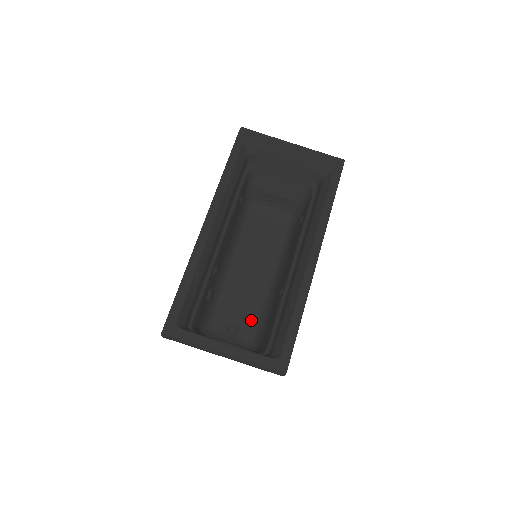
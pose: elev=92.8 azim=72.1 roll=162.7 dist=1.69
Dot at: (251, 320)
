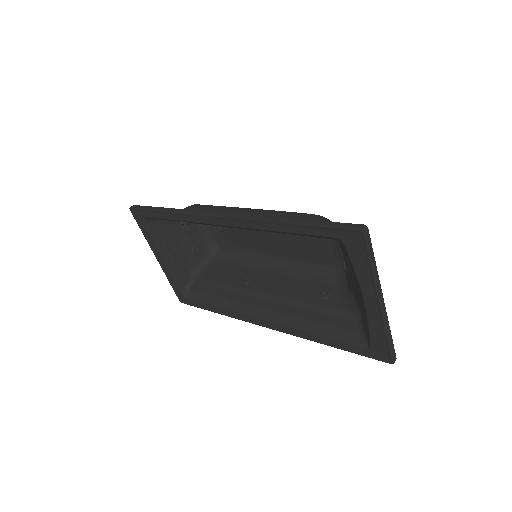
Dot at: (234, 243)
